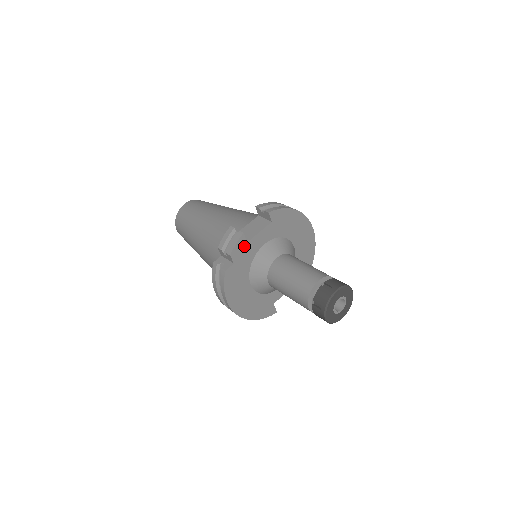
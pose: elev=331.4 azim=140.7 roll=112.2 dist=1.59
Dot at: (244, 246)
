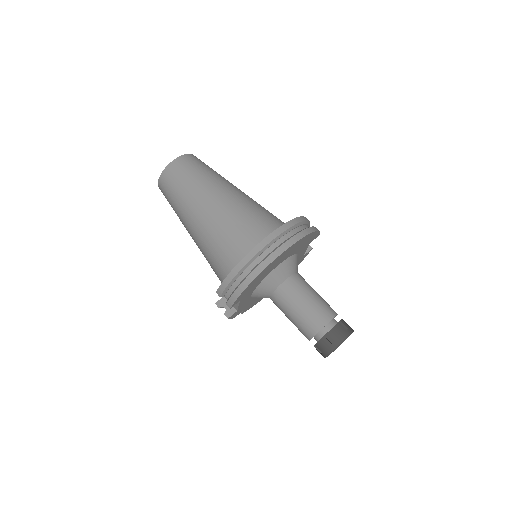
Dot at: (238, 311)
